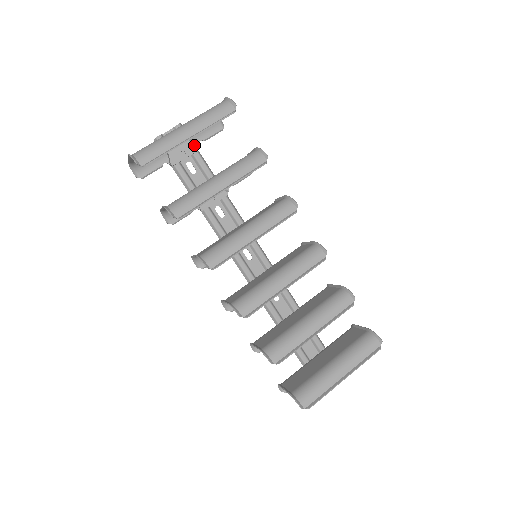
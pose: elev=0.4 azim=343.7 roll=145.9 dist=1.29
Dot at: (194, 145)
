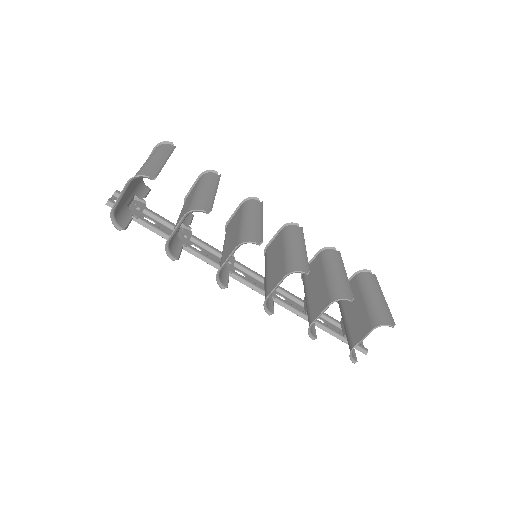
Dot at: (140, 202)
